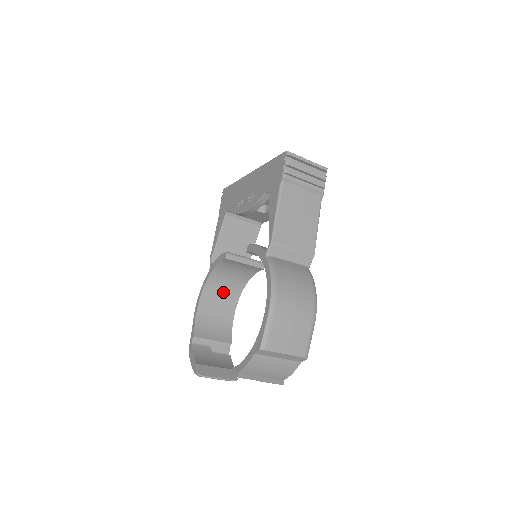
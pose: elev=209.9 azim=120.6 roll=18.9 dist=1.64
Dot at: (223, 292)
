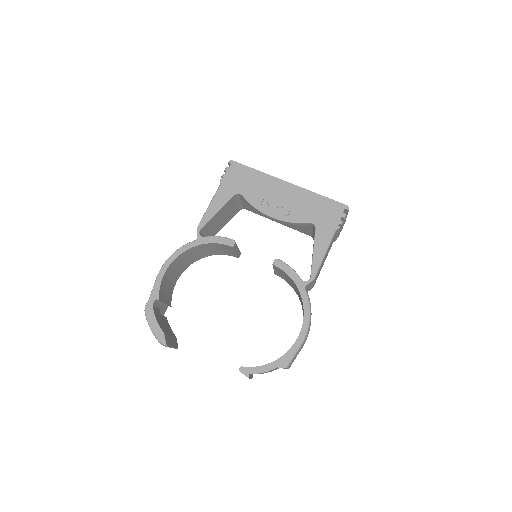
Dot at: (188, 259)
